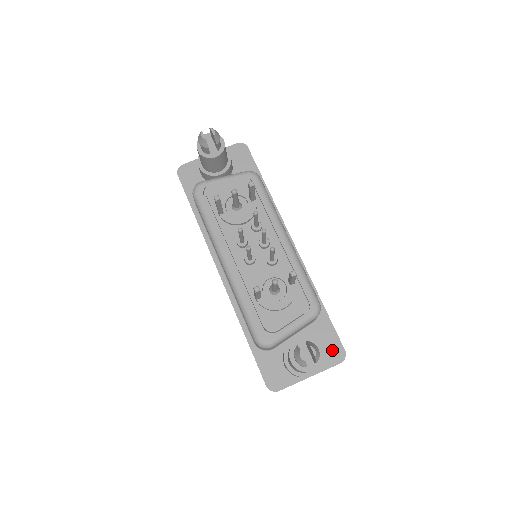
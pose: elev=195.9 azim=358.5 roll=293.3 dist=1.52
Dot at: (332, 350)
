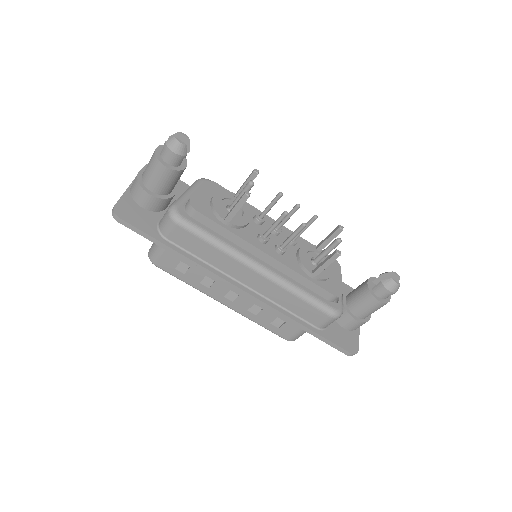
Dot at: occluded
